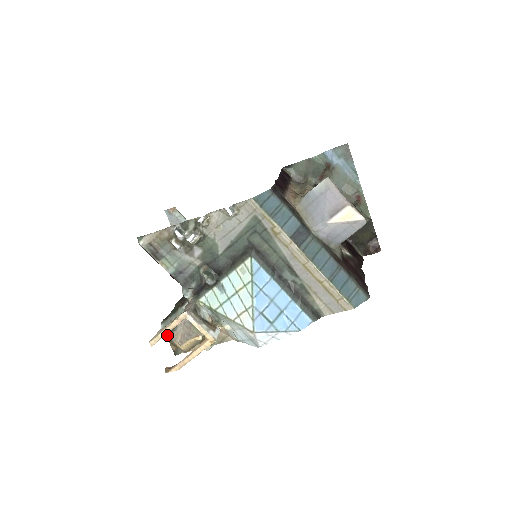
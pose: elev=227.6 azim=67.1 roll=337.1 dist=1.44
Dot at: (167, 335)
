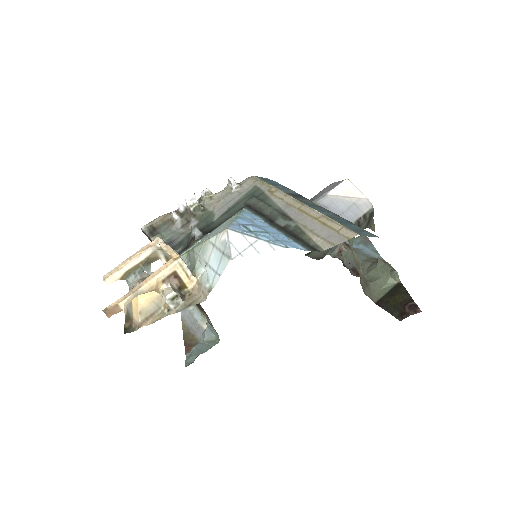
Dot at: occluded
